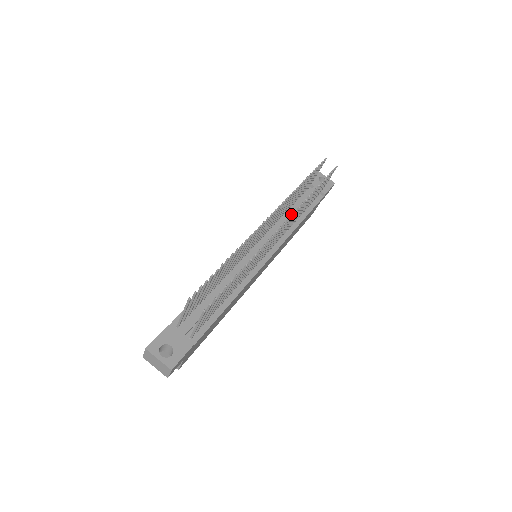
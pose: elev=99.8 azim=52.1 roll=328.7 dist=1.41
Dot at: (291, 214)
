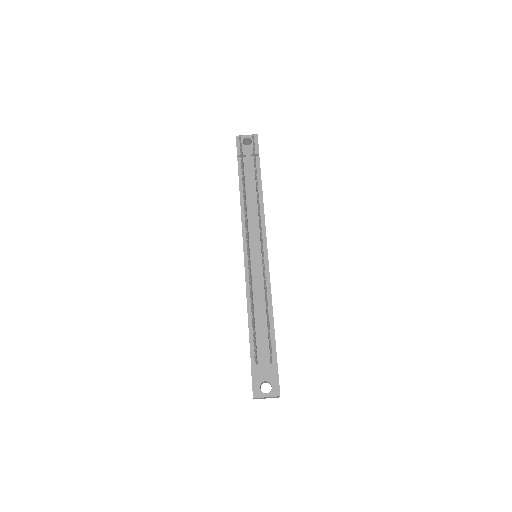
Dot at: occluded
